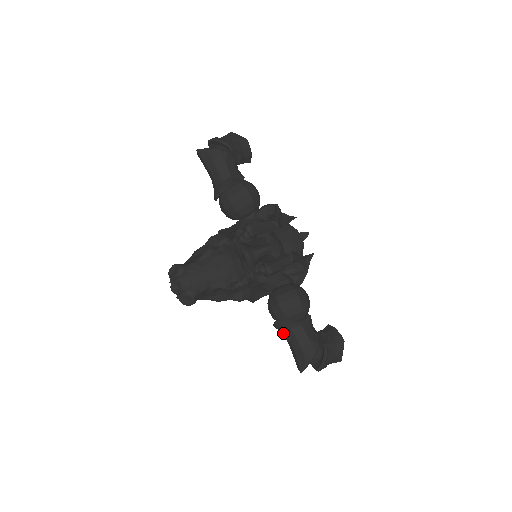
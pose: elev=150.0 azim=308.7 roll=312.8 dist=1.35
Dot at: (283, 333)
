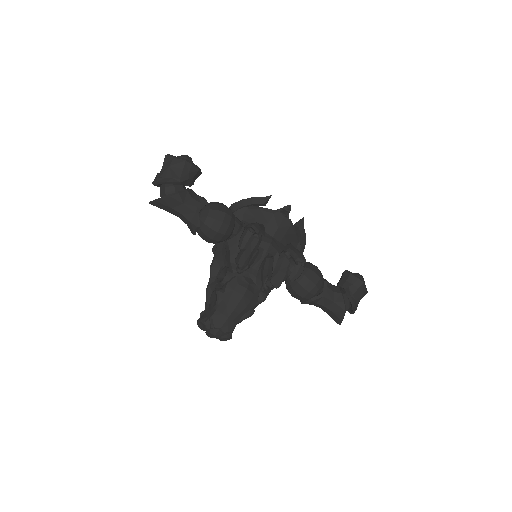
Dot at: (311, 304)
